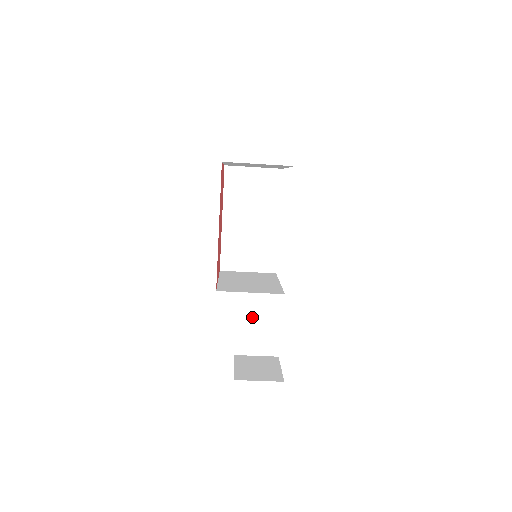
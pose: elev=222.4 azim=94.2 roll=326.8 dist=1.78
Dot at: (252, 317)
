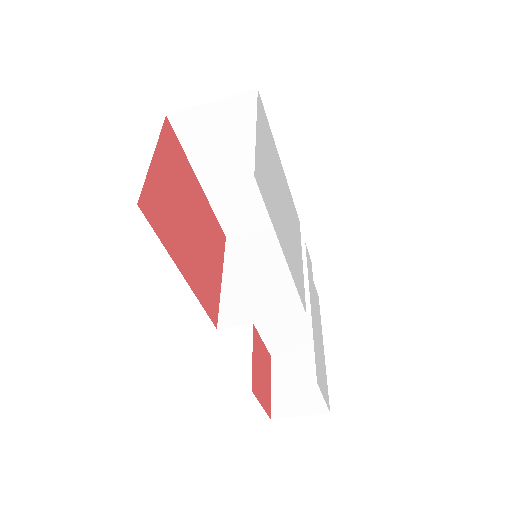
Dot at: (276, 326)
